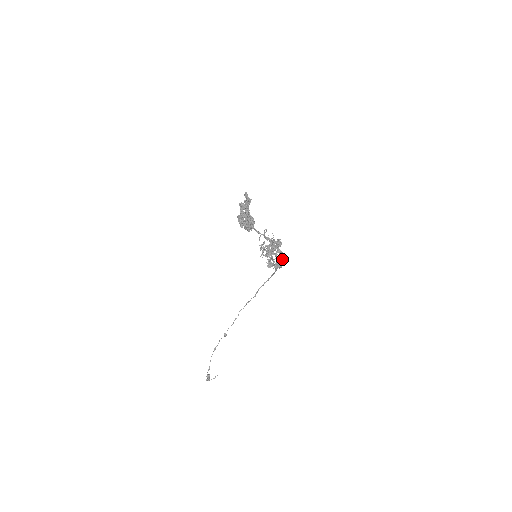
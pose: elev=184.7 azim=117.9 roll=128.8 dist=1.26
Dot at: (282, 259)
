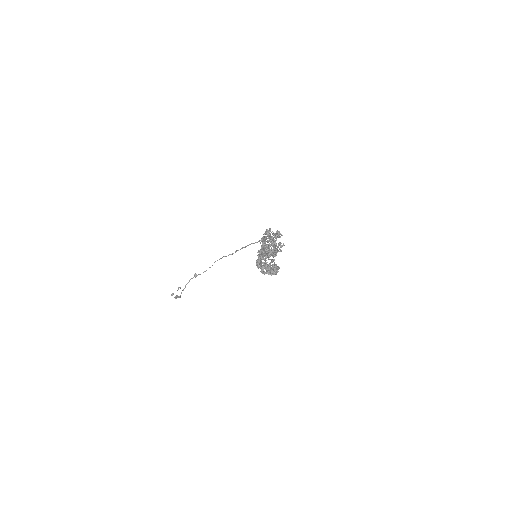
Dot at: occluded
